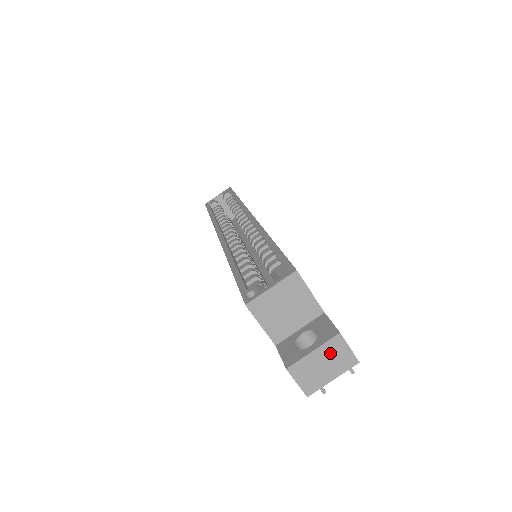
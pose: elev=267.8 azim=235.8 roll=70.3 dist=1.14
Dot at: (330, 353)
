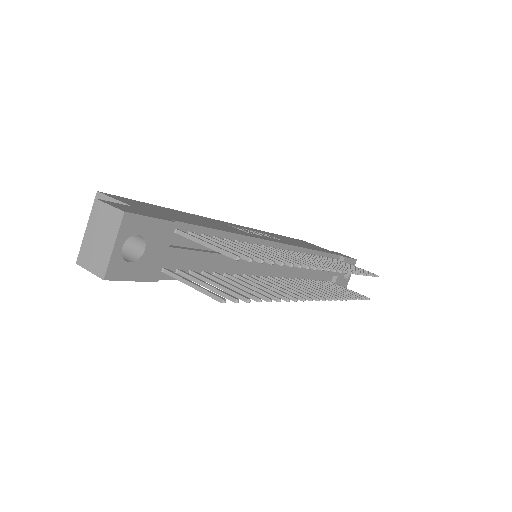
Dot at: (98, 223)
